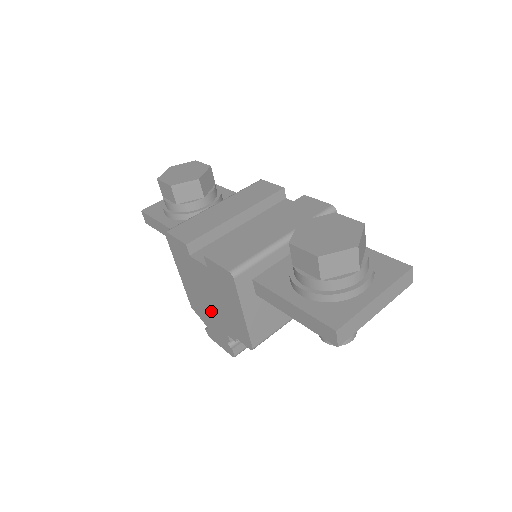
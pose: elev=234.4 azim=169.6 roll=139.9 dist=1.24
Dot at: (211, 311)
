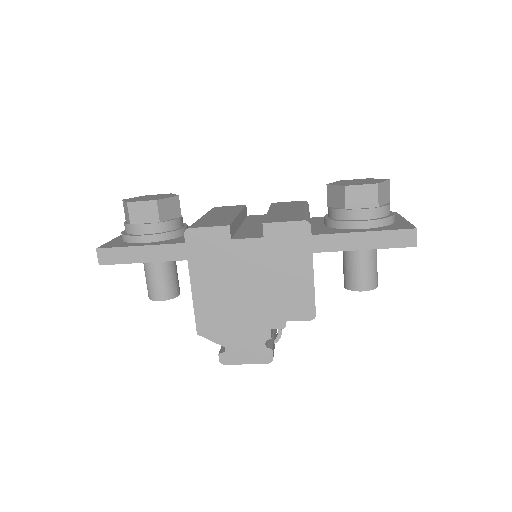
Dot at: (246, 309)
